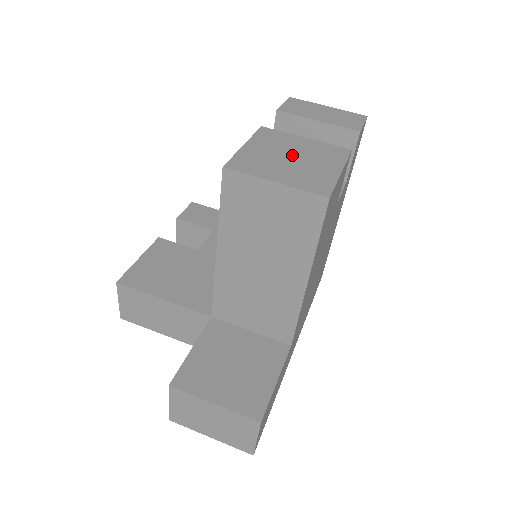
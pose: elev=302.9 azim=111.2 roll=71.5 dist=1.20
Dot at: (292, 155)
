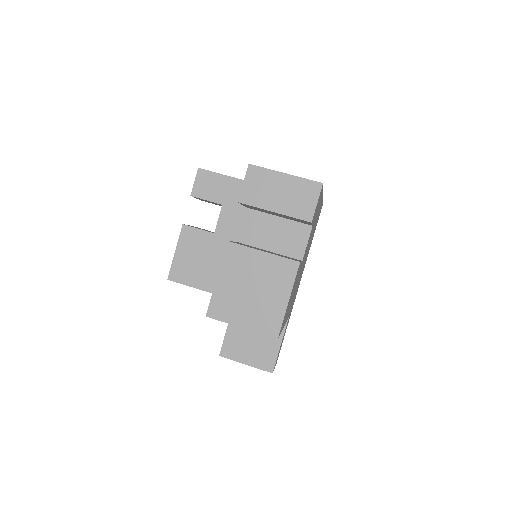
Dot at: (252, 285)
